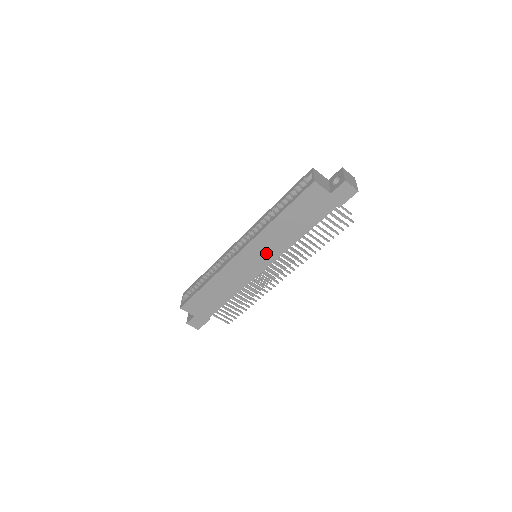
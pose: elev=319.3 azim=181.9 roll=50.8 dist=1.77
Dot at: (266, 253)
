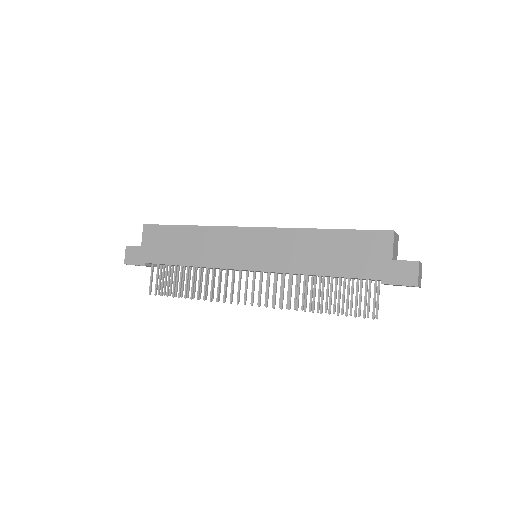
Dot at: (270, 255)
